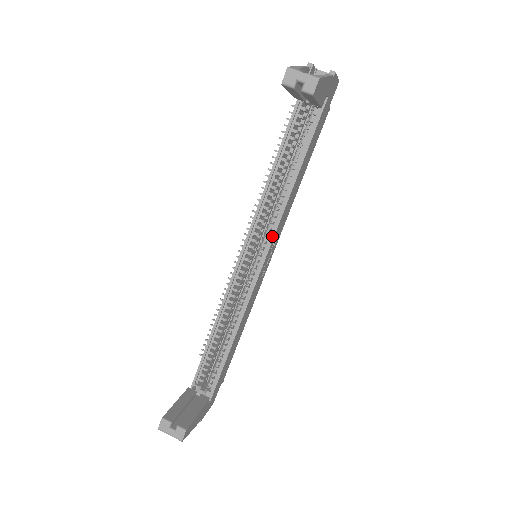
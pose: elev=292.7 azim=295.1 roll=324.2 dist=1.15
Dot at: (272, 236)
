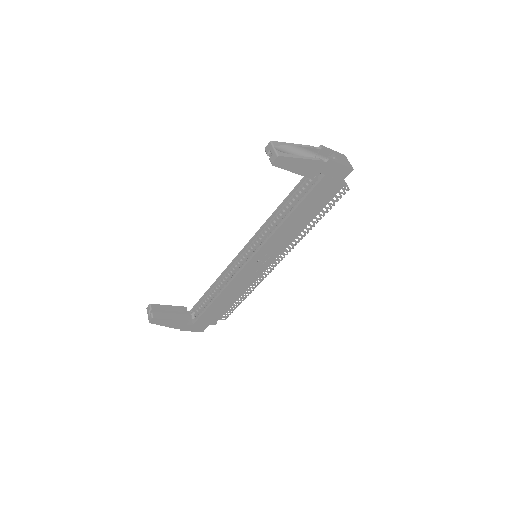
Dot at: (260, 247)
